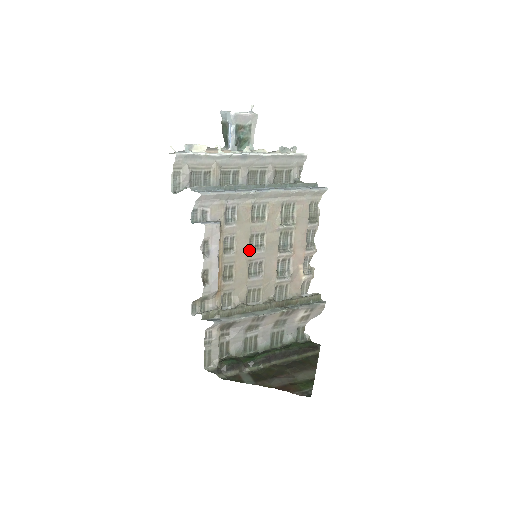
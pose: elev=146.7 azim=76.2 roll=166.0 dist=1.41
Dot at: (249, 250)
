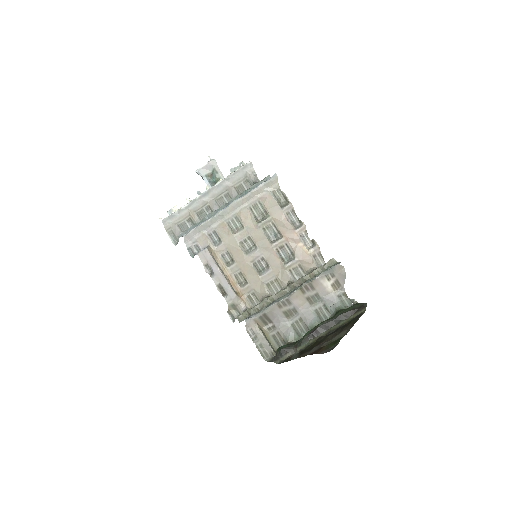
Dot at: (246, 255)
